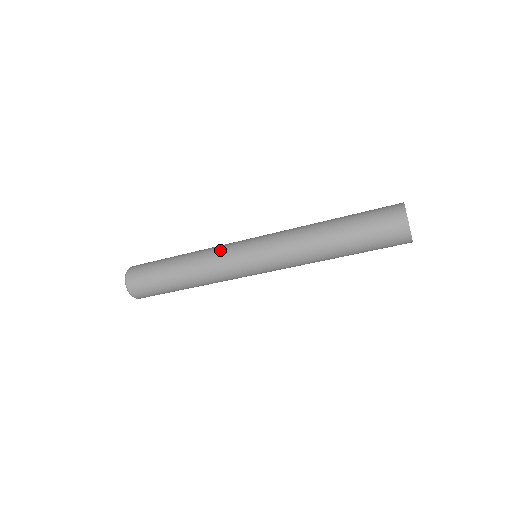
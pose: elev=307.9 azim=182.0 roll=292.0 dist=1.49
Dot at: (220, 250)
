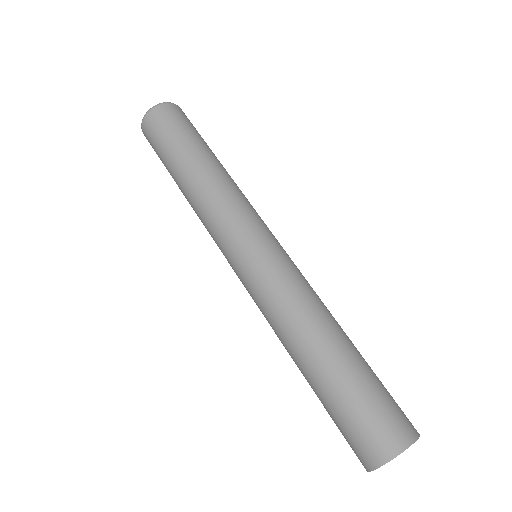
Dot at: (240, 206)
